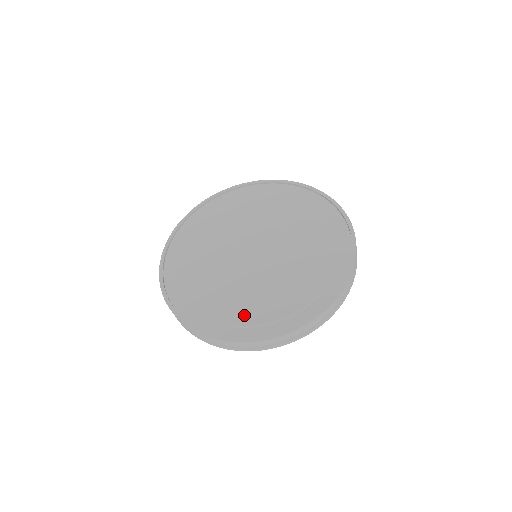
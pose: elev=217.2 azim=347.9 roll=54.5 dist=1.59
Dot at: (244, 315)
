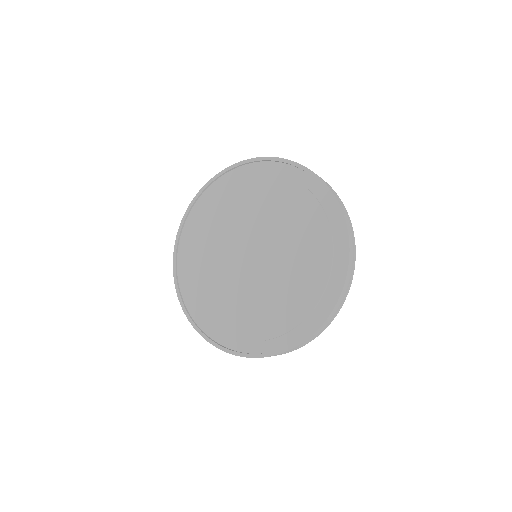
Dot at: (272, 326)
